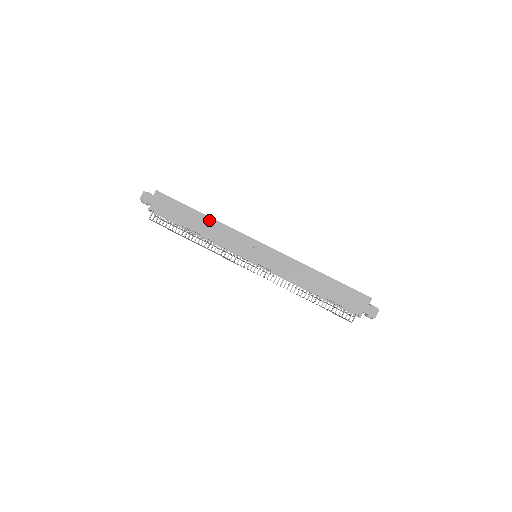
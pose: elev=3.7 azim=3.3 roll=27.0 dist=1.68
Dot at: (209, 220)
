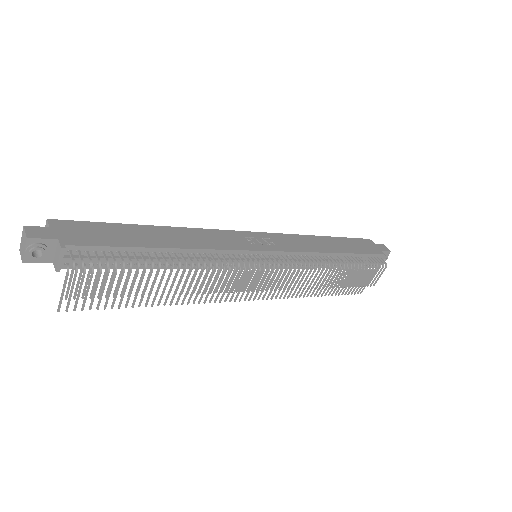
Dot at: (171, 230)
